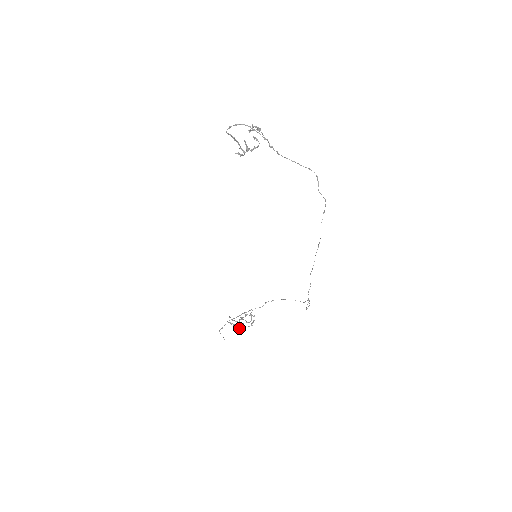
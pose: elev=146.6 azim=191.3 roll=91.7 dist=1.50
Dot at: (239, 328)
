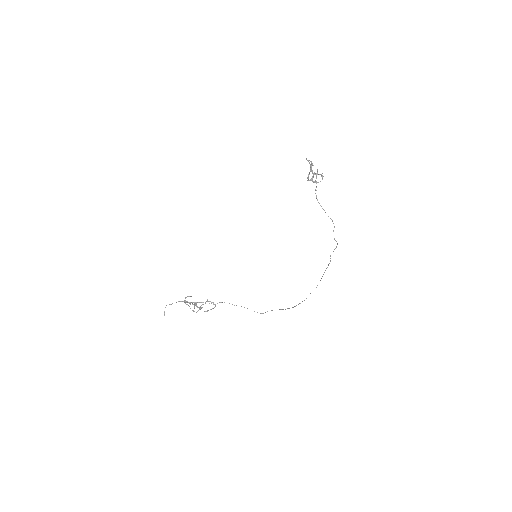
Dot at: (201, 307)
